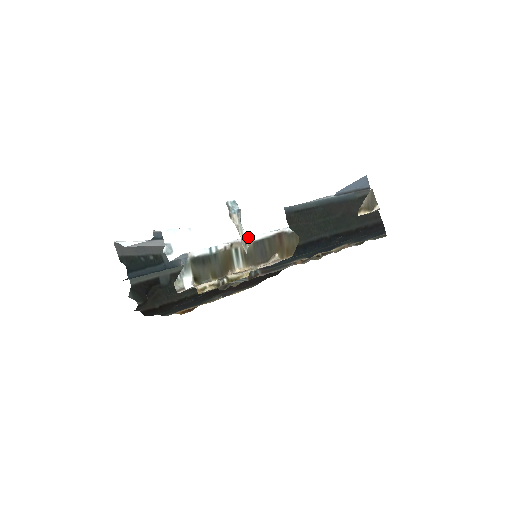
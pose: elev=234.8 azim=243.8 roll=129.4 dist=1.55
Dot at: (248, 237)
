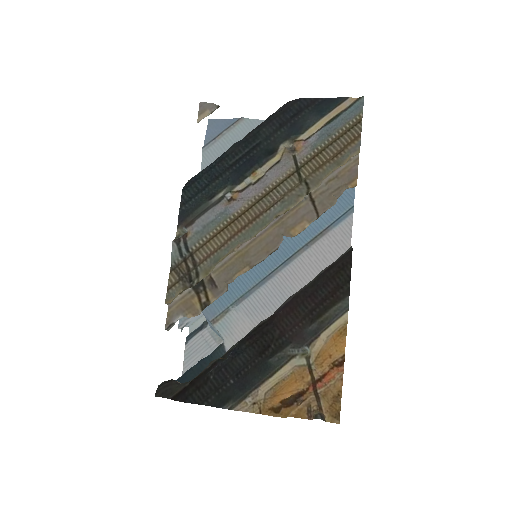
Dot at: occluded
